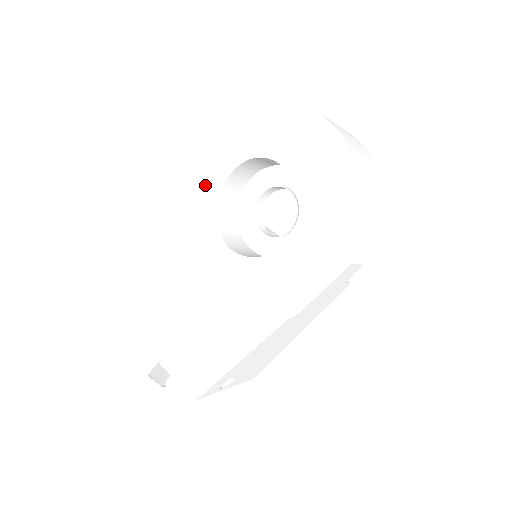
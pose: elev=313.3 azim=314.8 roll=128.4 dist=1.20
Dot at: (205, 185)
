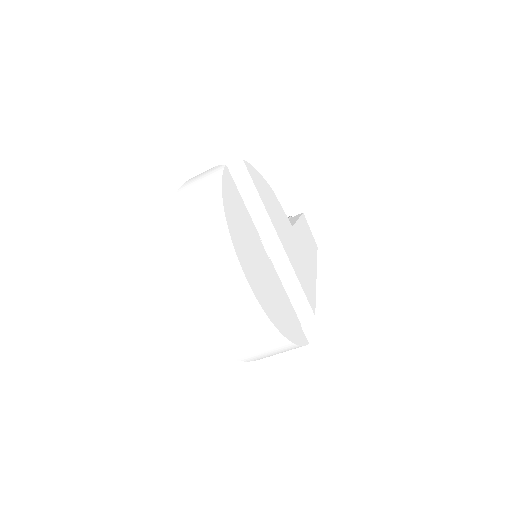
Dot at: occluded
